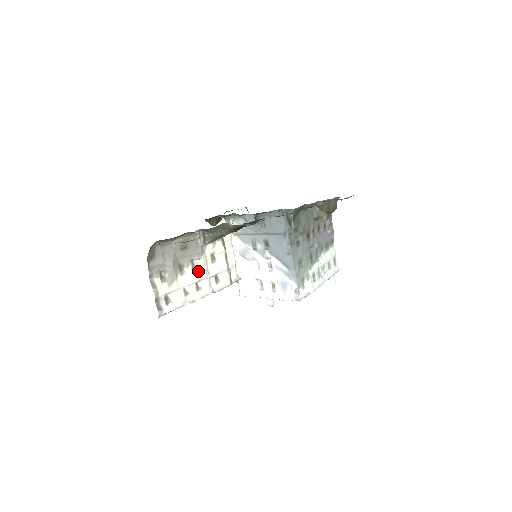
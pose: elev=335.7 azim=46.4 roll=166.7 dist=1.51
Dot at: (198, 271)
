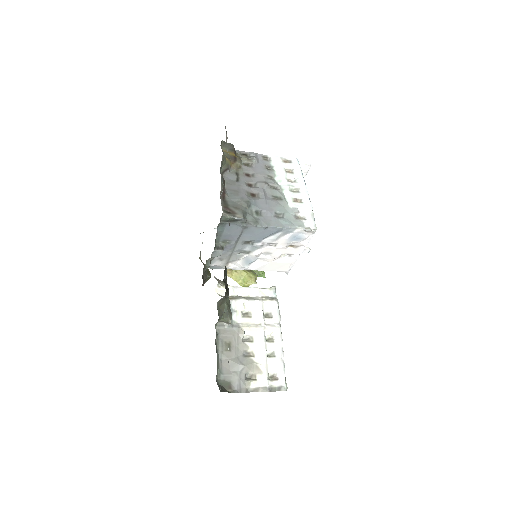
Dot at: (255, 336)
